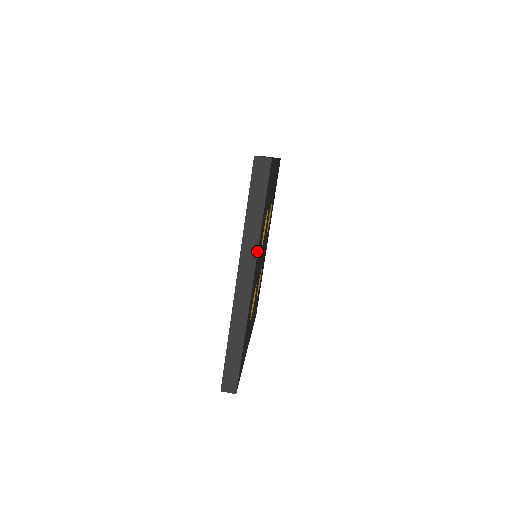
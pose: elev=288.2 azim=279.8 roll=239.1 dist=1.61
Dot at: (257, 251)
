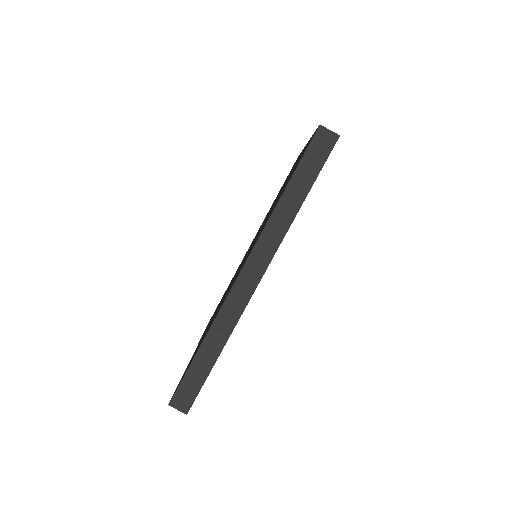
Dot at: (280, 243)
